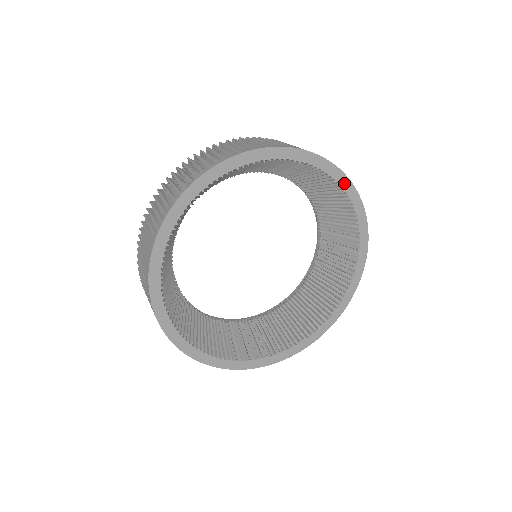
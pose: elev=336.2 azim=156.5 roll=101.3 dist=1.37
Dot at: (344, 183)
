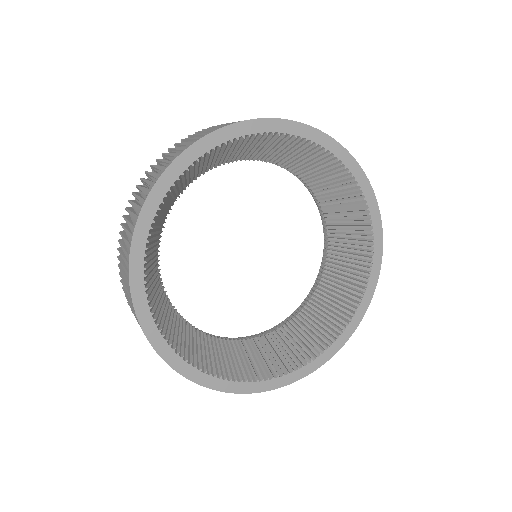
Dot at: (377, 255)
